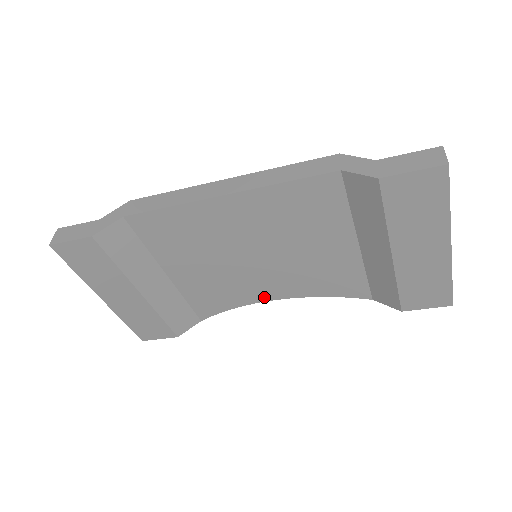
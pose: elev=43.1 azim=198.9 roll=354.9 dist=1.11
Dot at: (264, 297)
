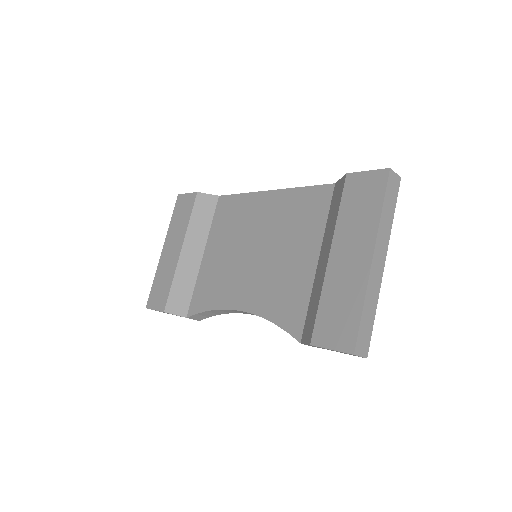
Dot at: (235, 304)
